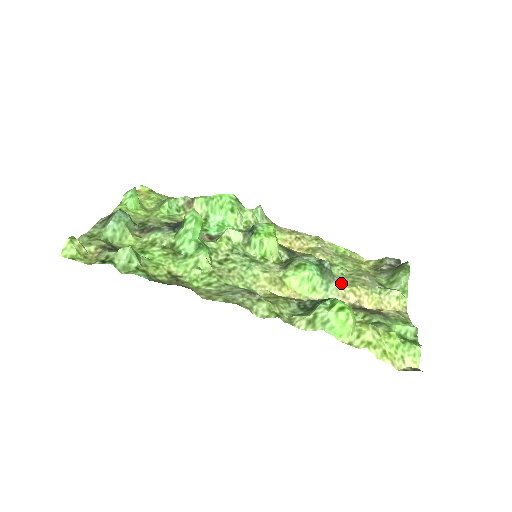
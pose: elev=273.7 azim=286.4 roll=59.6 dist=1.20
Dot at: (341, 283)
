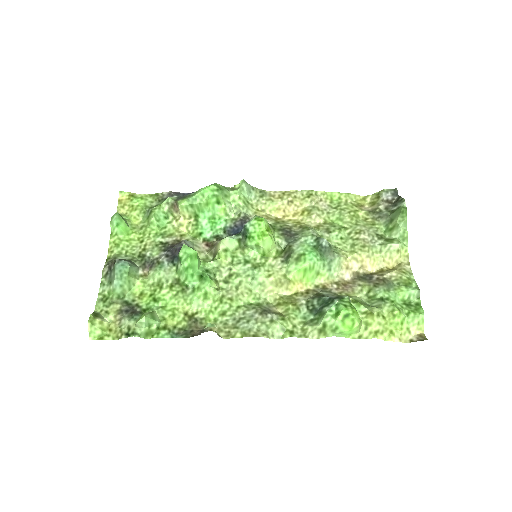
Dot at: (342, 257)
